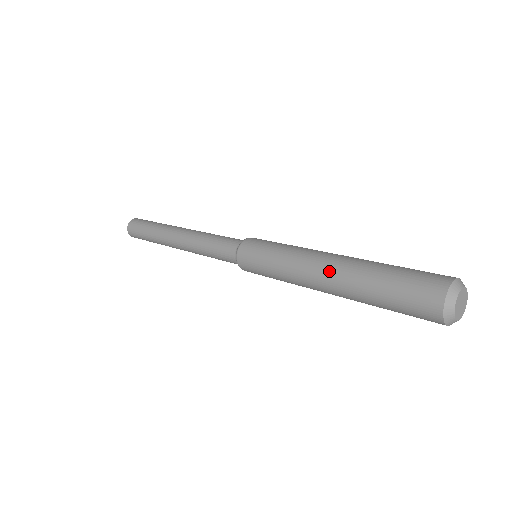
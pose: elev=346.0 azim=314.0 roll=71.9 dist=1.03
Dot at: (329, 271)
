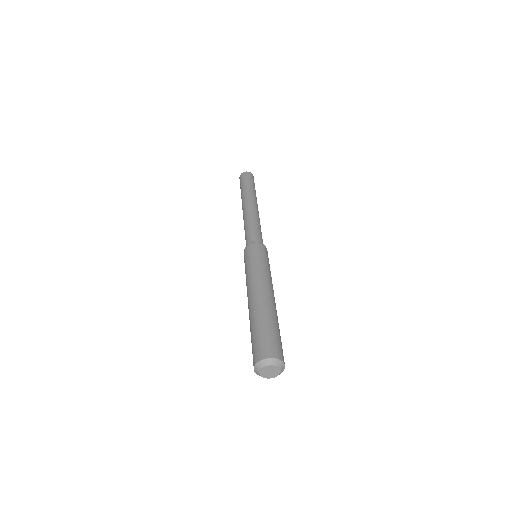
Dot at: (248, 304)
